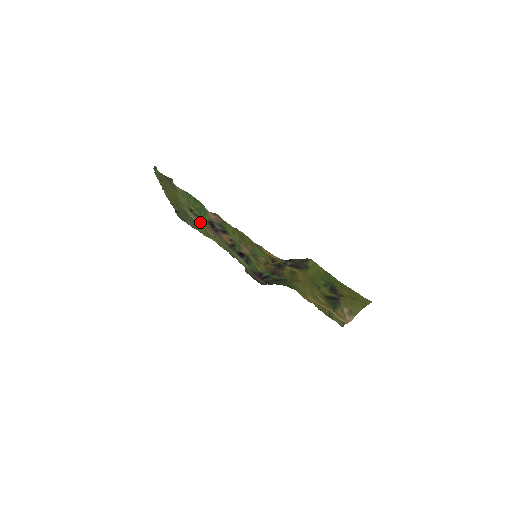
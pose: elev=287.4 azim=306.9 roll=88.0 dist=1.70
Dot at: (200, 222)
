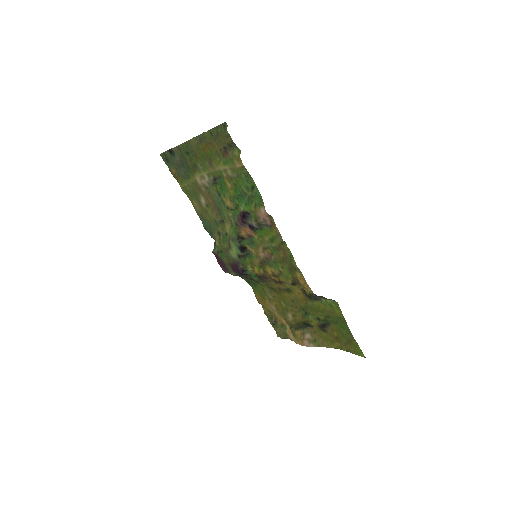
Dot at: (205, 187)
